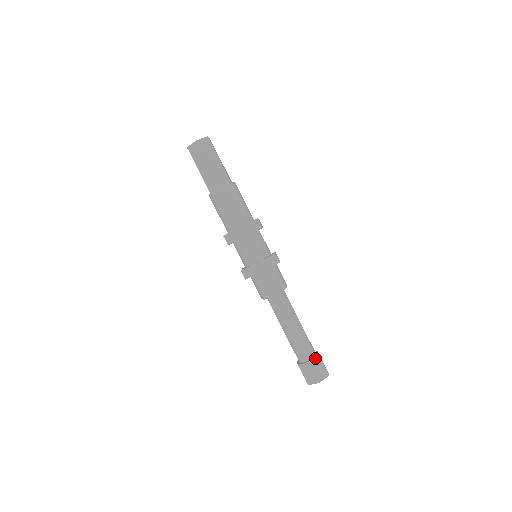
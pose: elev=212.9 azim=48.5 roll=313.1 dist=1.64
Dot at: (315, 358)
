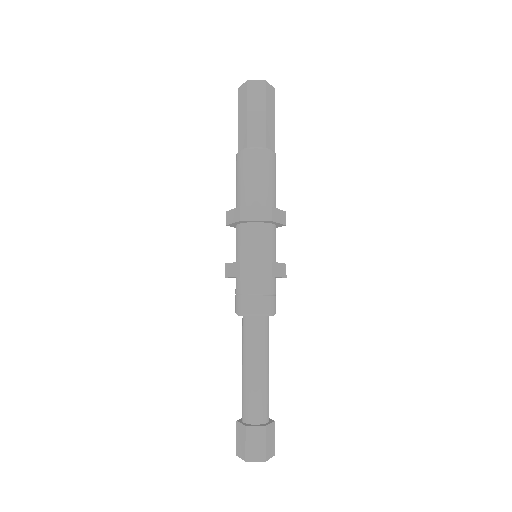
Dot at: (271, 424)
